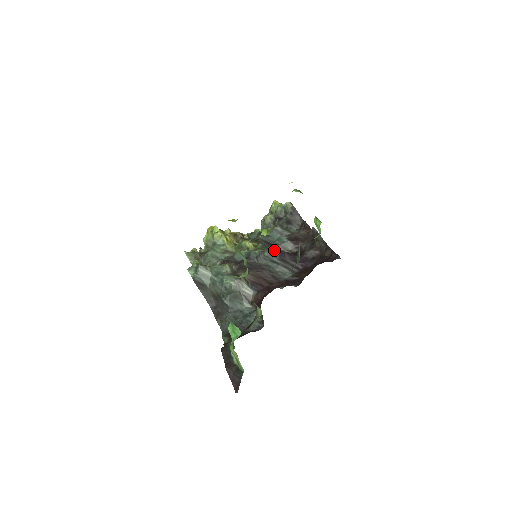
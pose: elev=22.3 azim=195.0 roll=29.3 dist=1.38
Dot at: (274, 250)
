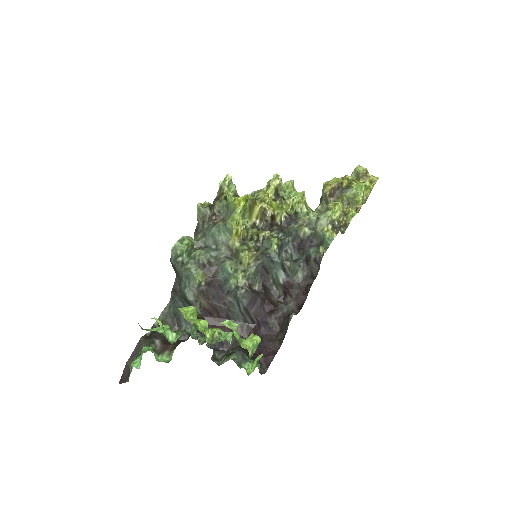
Dot at: (249, 296)
